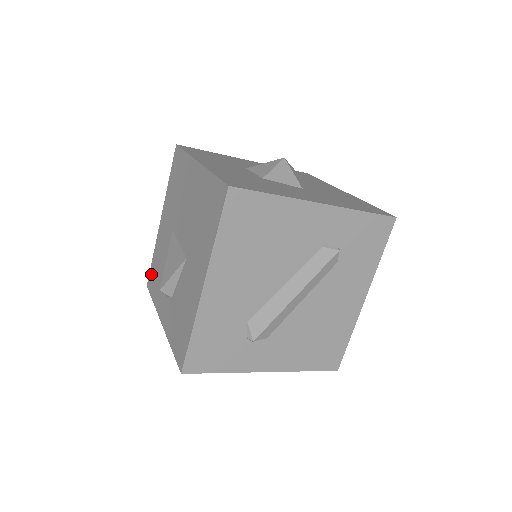
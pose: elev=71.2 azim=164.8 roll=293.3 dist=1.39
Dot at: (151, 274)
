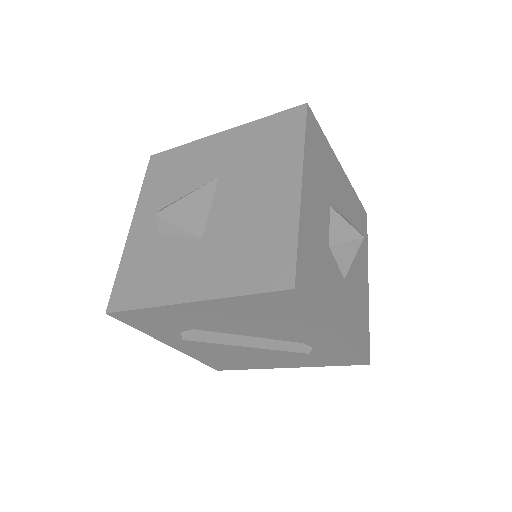
Dot at: (164, 158)
